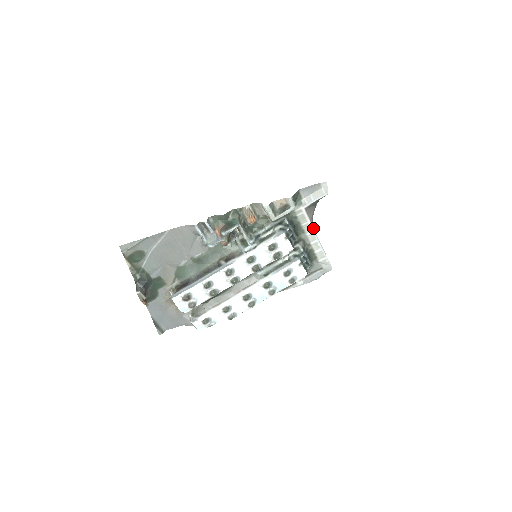
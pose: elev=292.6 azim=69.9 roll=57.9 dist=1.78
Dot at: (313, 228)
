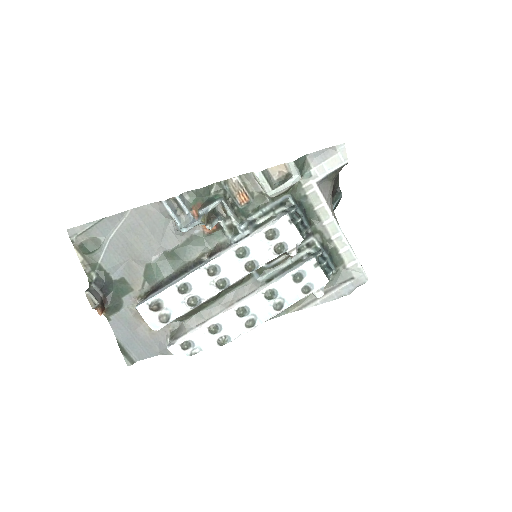
Dot at: (332, 214)
